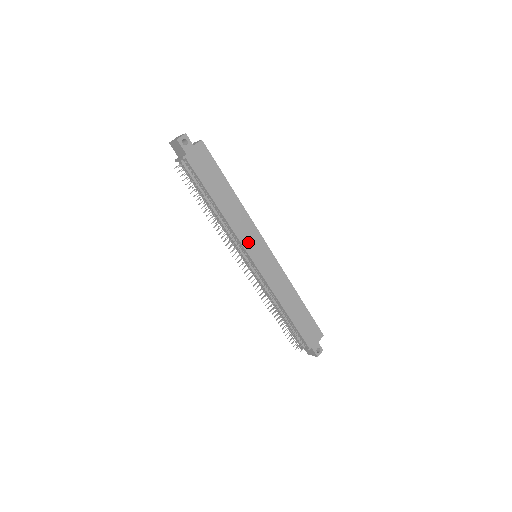
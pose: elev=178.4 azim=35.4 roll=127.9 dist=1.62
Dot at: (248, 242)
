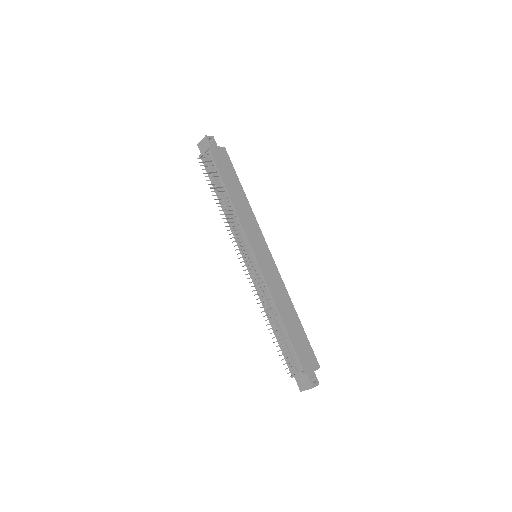
Dot at: (251, 235)
